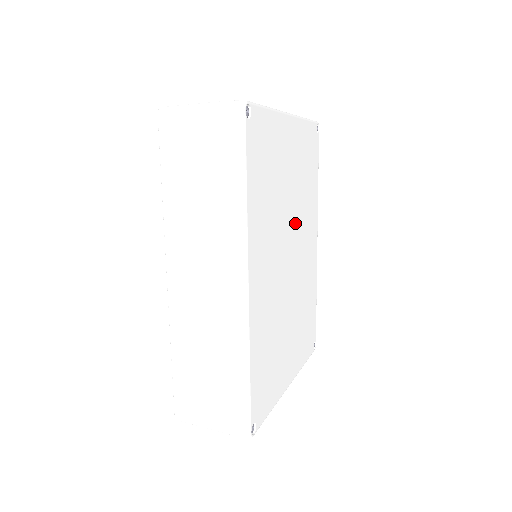
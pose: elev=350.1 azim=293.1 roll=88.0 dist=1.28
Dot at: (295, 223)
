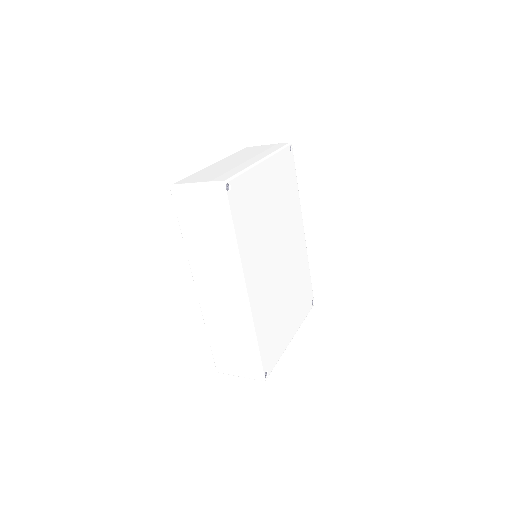
Dot at: (280, 230)
